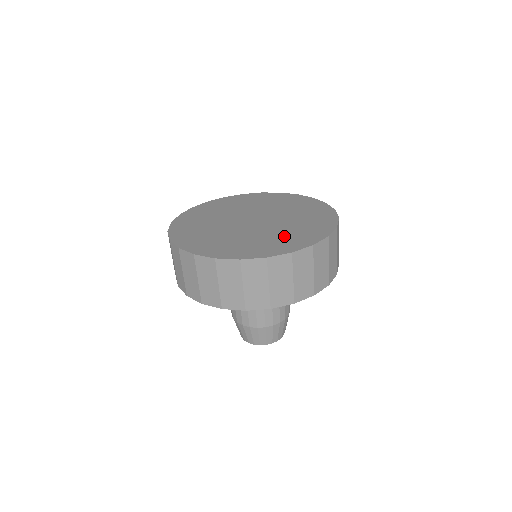
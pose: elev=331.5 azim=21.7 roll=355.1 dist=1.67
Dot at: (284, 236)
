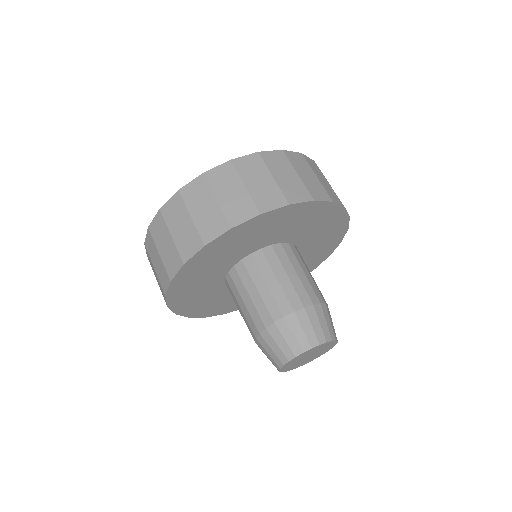
Dot at: occluded
